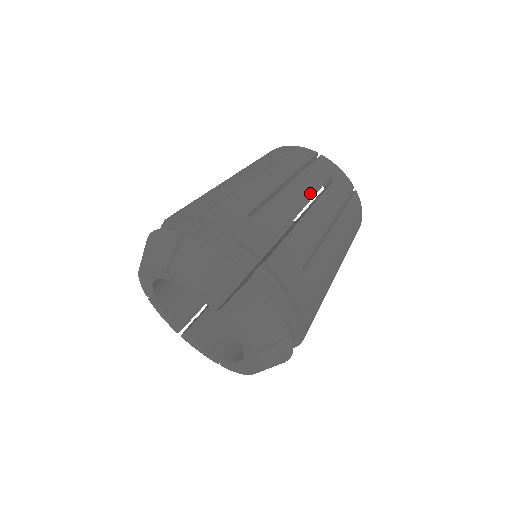
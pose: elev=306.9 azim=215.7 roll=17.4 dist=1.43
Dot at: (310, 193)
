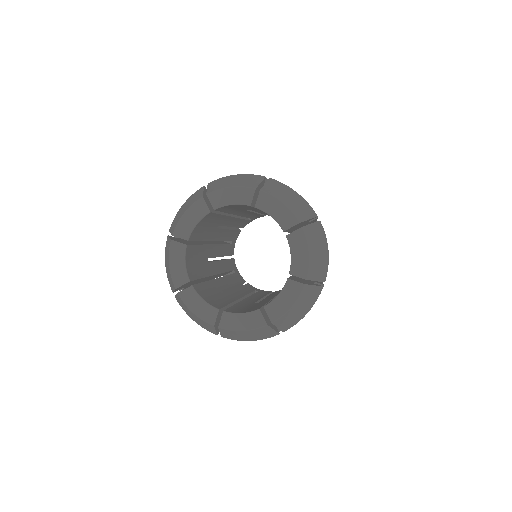
Dot at: occluded
